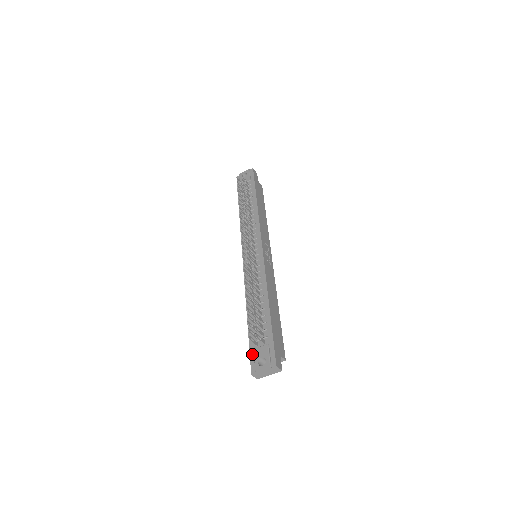
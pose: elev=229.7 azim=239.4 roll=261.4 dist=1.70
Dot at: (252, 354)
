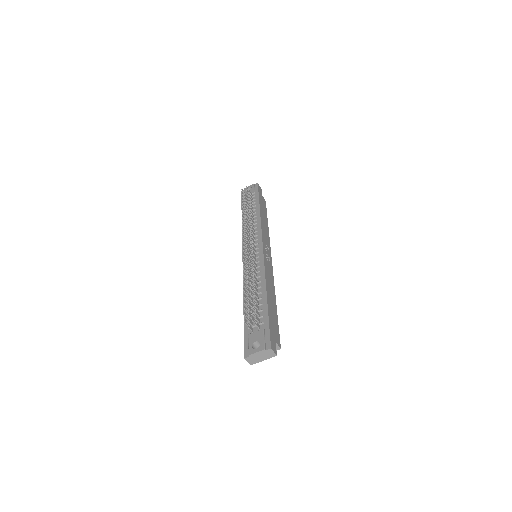
Dot at: (246, 339)
